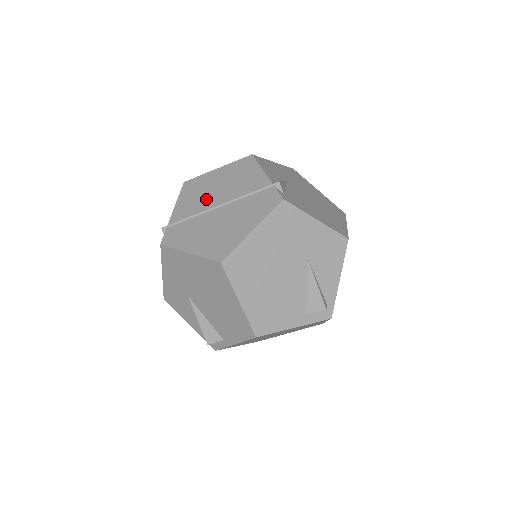
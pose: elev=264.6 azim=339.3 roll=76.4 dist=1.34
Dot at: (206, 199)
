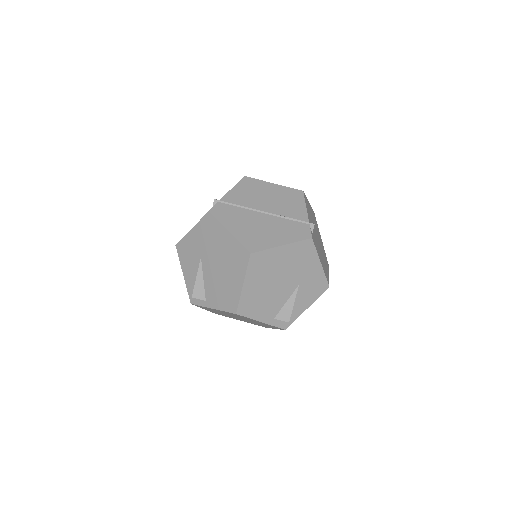
Dot at: (257, 200)
